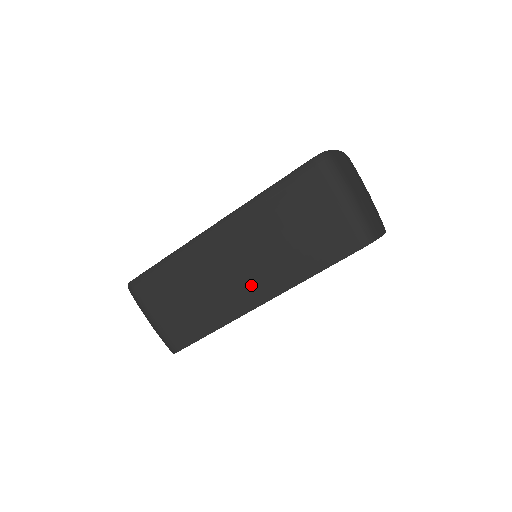
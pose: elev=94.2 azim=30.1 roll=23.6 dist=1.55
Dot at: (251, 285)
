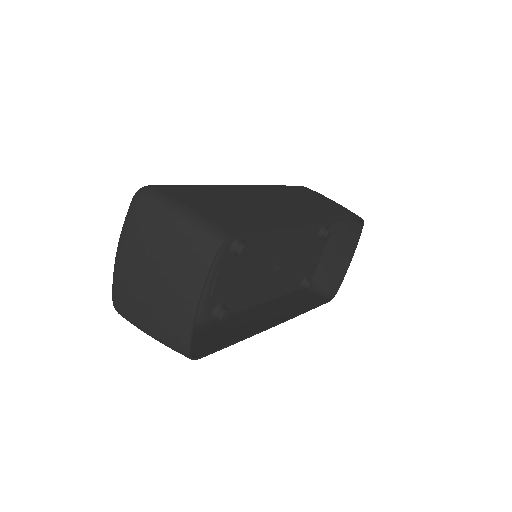
Dot at: (295, 212)
